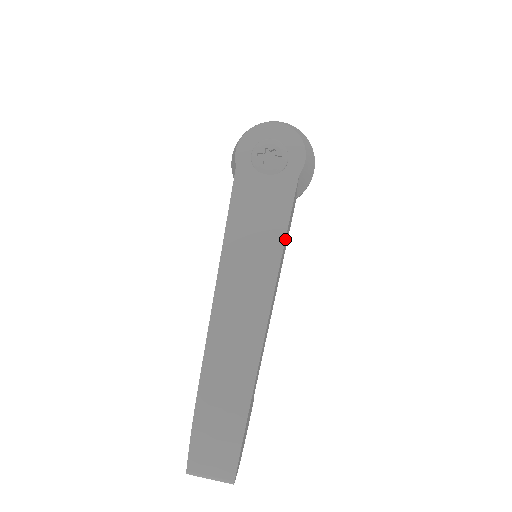
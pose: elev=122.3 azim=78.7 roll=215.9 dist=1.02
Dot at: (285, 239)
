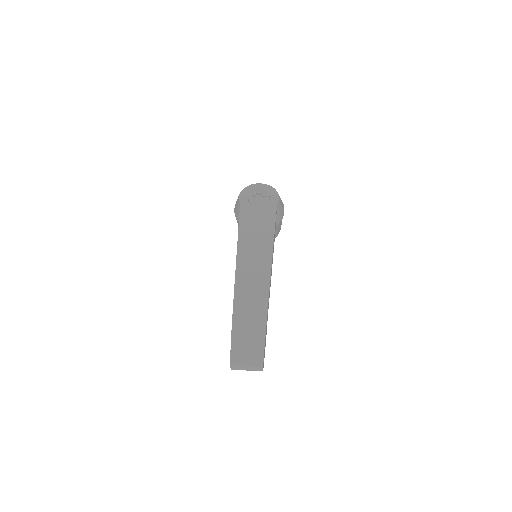
Dot at: (274, 234)
